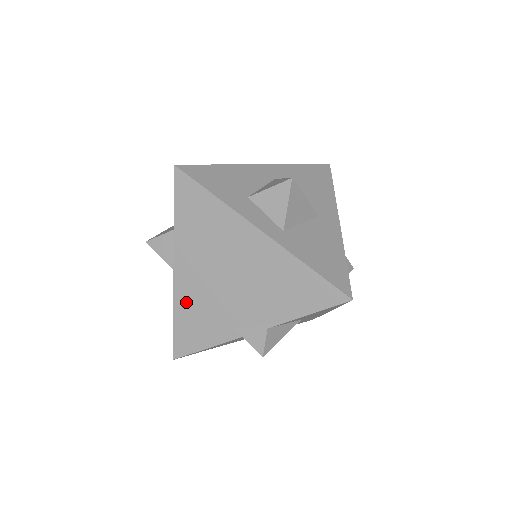
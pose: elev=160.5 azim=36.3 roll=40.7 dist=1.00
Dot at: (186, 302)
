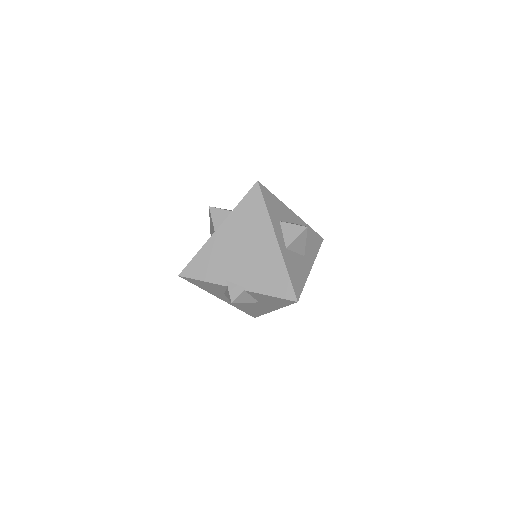
Dot at: (211, 250)
